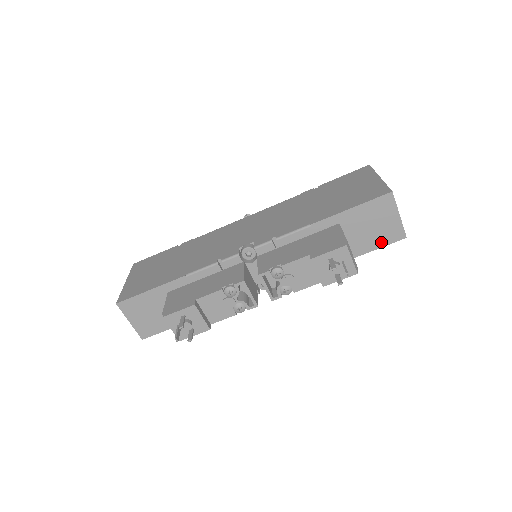
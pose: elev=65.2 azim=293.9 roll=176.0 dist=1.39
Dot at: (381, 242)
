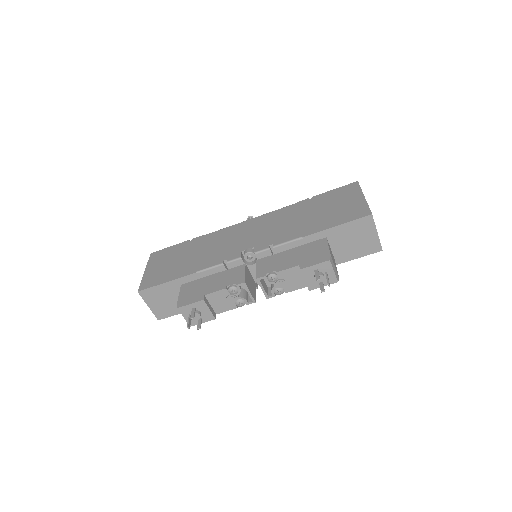
Dot at: (361, 253)
